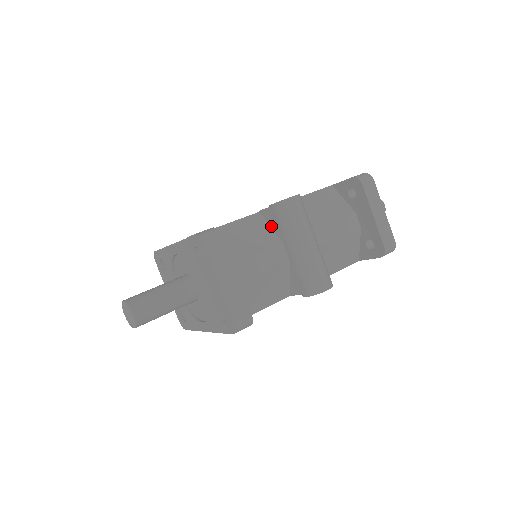
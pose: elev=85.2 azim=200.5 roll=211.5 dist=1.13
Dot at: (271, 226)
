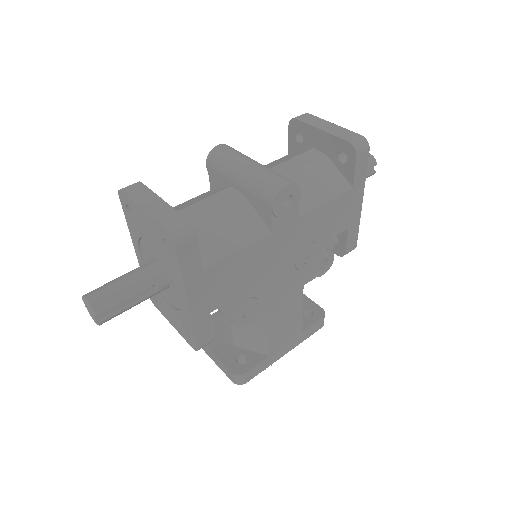
Dot at: (220, 187)
